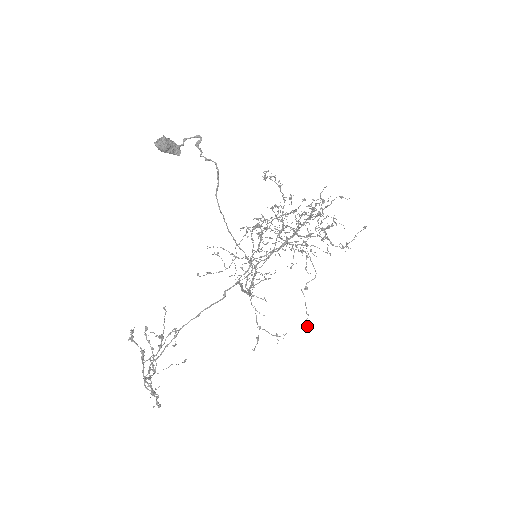
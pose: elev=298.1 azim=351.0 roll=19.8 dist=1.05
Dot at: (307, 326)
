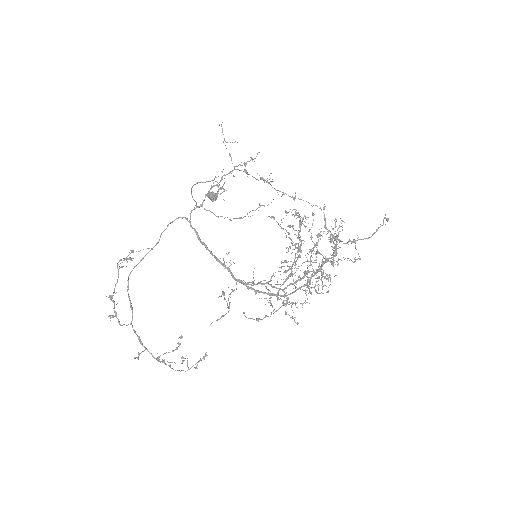
Dot at: occluded
